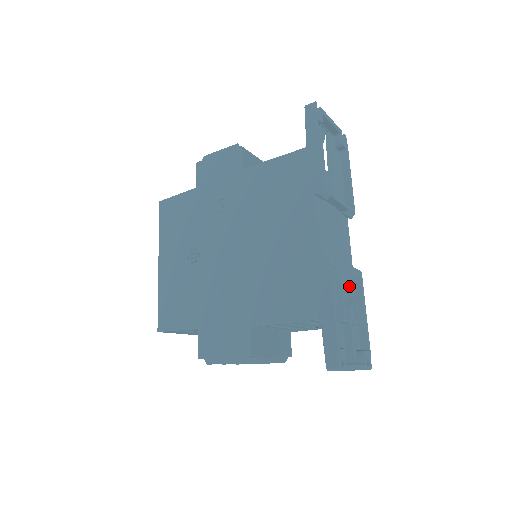
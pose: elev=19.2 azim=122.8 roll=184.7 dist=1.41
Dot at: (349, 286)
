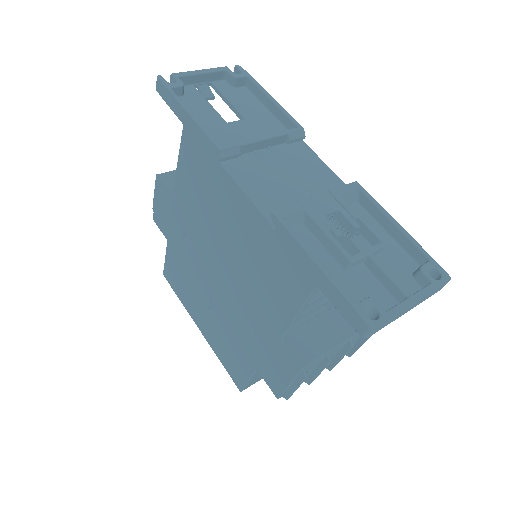
Dot at: (340, 215)
